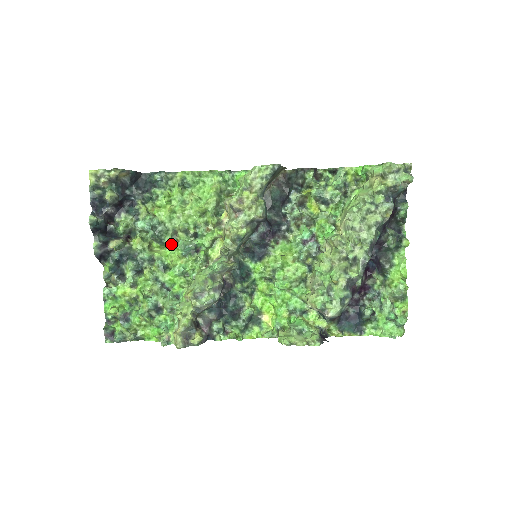
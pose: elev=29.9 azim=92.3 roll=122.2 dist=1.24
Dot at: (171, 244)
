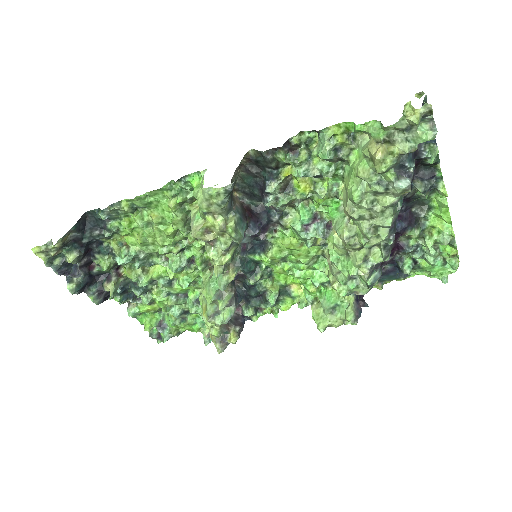
Dot at: (162, 265)
